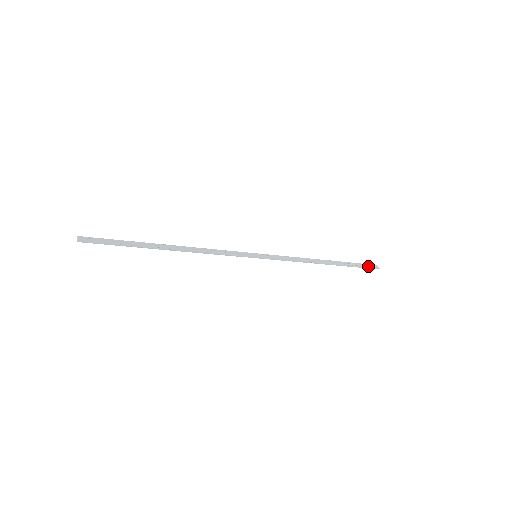
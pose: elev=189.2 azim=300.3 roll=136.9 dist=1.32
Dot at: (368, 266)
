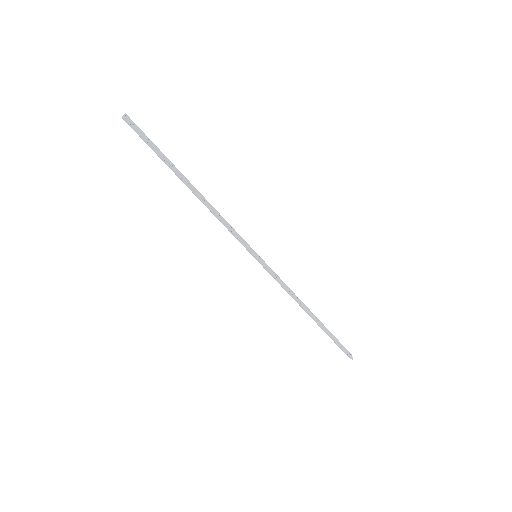
Dot at: (344, 348)
